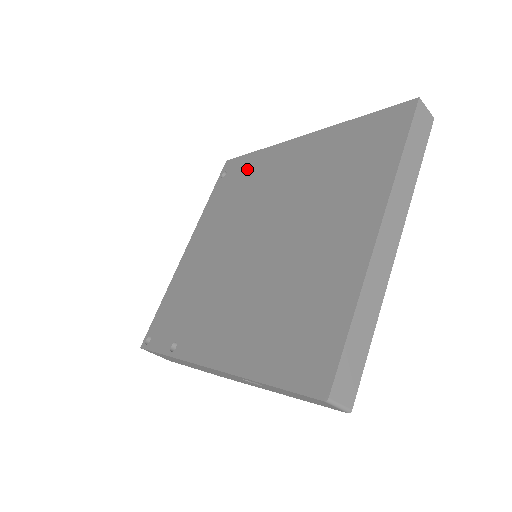
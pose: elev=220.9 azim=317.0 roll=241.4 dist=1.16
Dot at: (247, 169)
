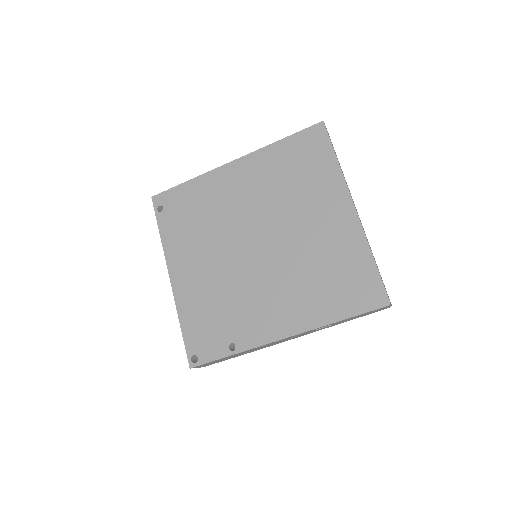
Dot at: (189, 198)
